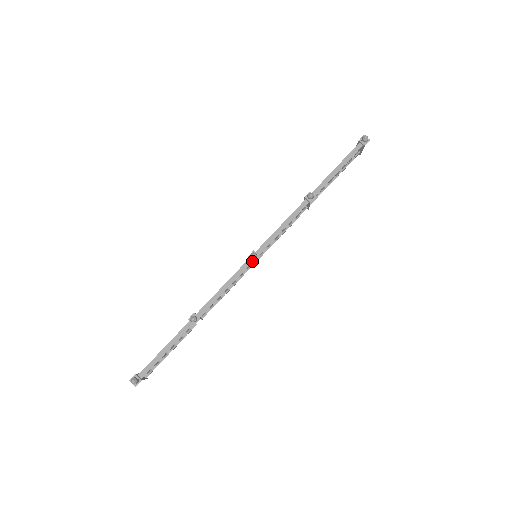
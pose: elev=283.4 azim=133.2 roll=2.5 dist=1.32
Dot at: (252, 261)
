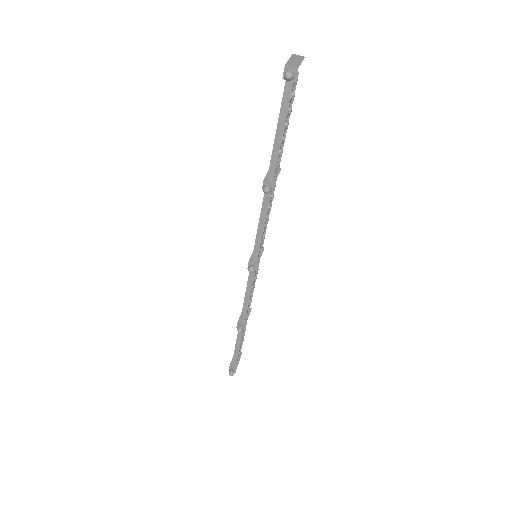
Dot at: occluded
